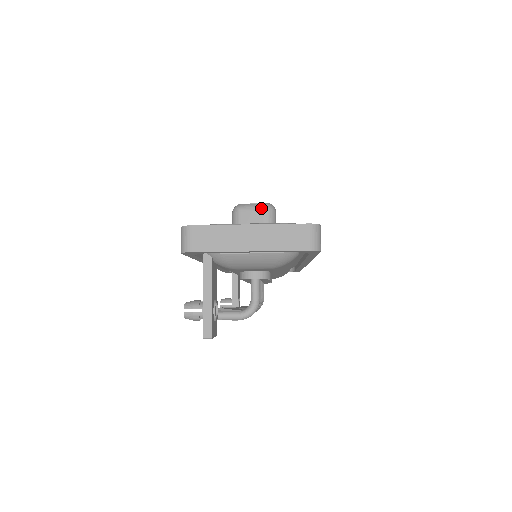
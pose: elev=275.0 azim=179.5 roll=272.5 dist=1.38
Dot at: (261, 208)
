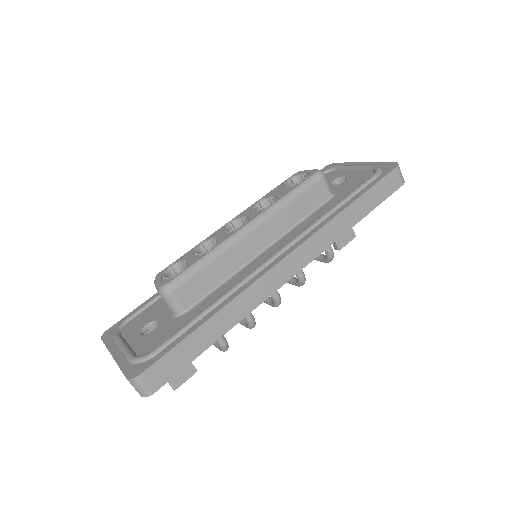
Dot at: occluded
